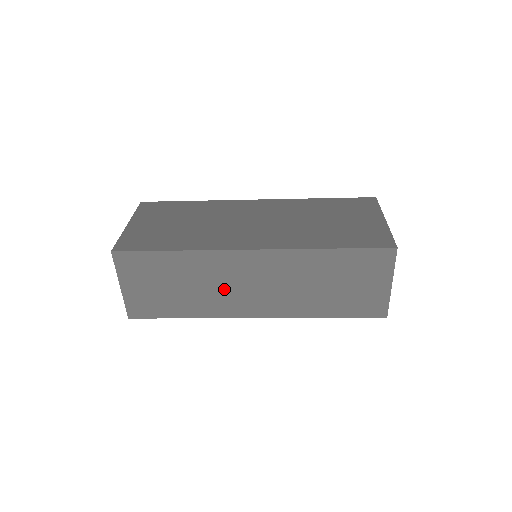
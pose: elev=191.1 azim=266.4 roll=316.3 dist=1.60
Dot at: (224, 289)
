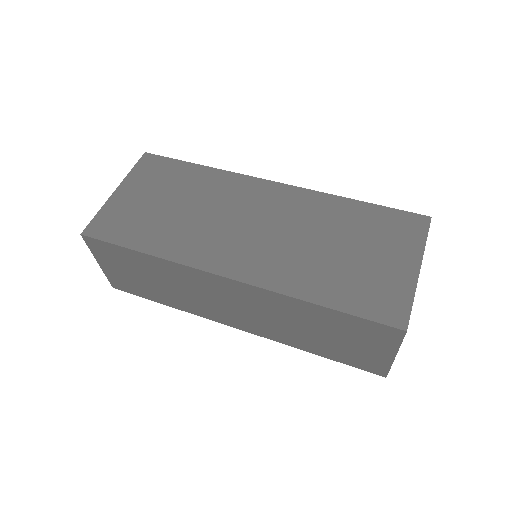
Dot at: (201, 298)
